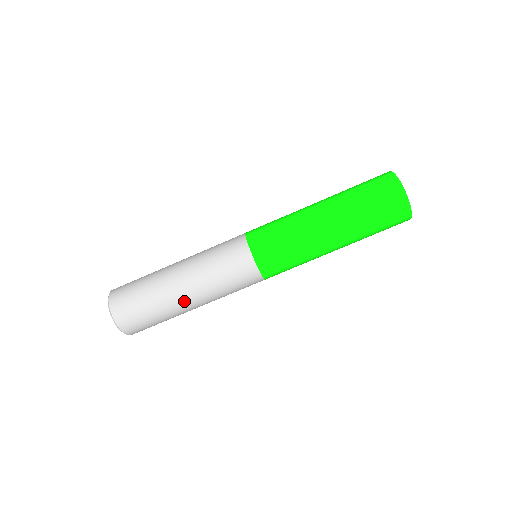
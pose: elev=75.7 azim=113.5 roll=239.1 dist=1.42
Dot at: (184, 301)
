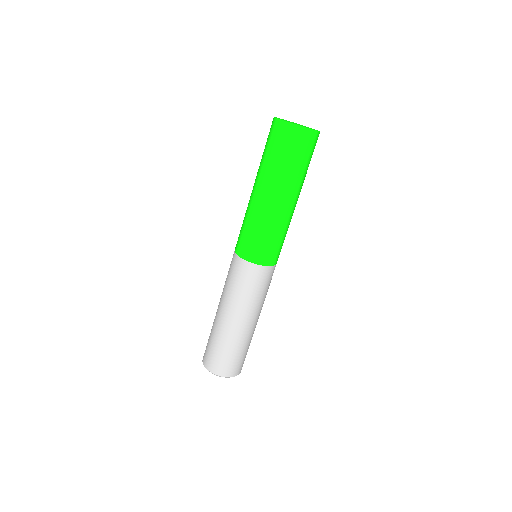
Dot at: (223, 320)
